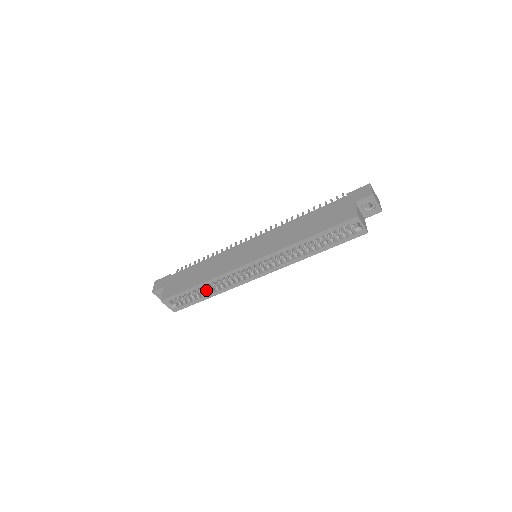
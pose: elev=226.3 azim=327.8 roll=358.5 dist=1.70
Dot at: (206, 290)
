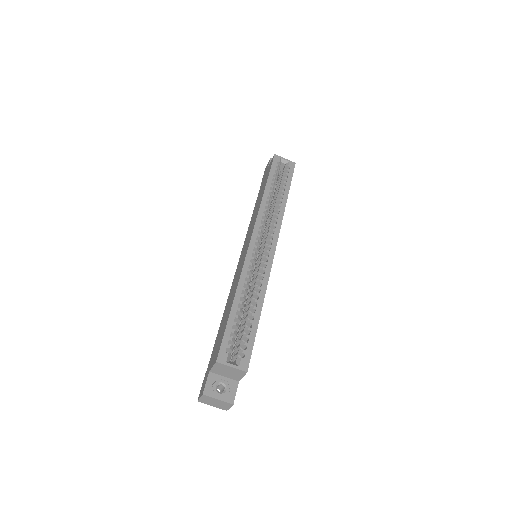
Dot at: (248, 308)
